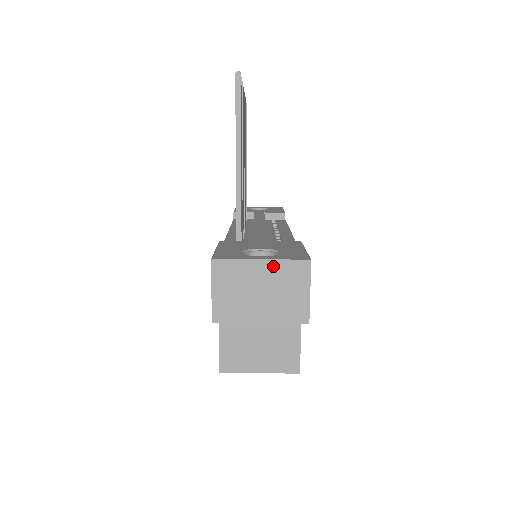
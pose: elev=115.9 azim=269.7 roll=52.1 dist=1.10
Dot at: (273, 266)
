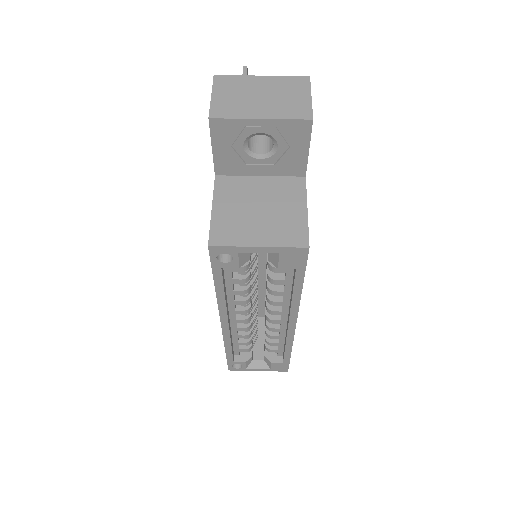
Dot at: (273, 80)
